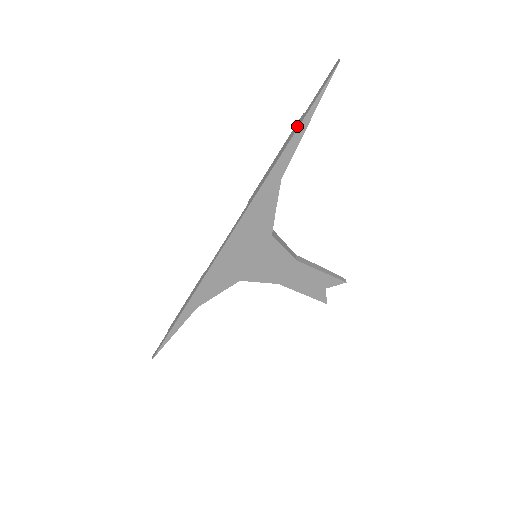
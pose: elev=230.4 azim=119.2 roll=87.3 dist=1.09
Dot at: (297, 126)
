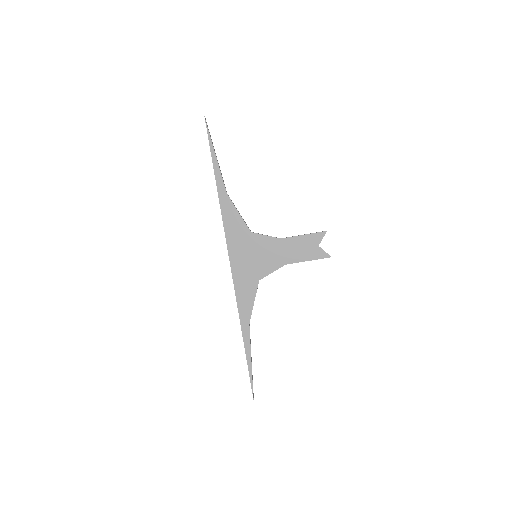
Dot at: (212, 161)
